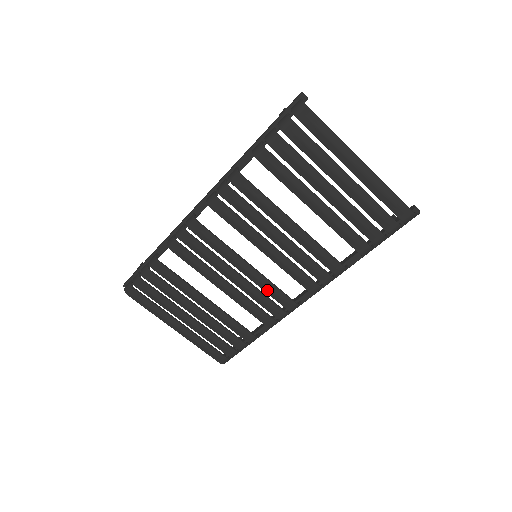
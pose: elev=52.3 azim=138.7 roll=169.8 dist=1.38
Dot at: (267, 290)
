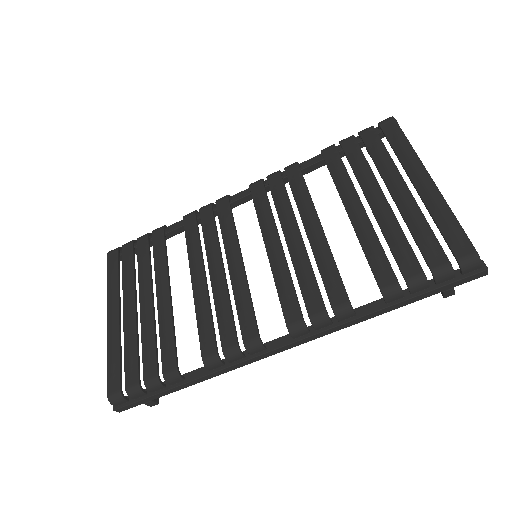
Dot at: (238, 299)
